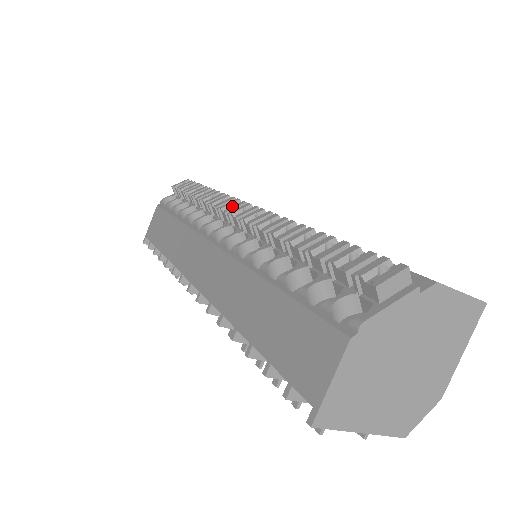
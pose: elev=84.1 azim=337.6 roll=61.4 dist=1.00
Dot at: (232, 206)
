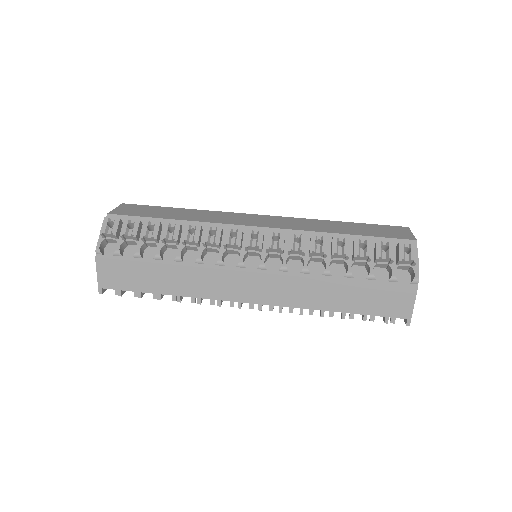
Dot at: (237, 238)
